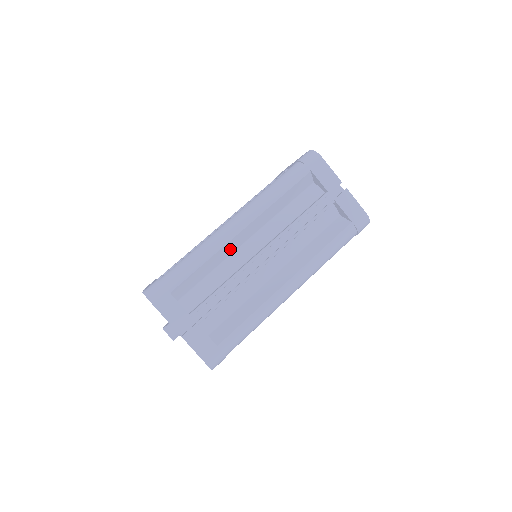
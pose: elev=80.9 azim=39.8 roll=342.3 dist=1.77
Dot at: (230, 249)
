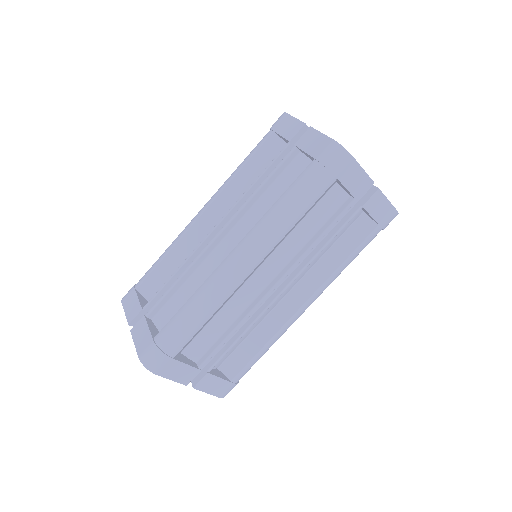
Dot at: (236, 290)
